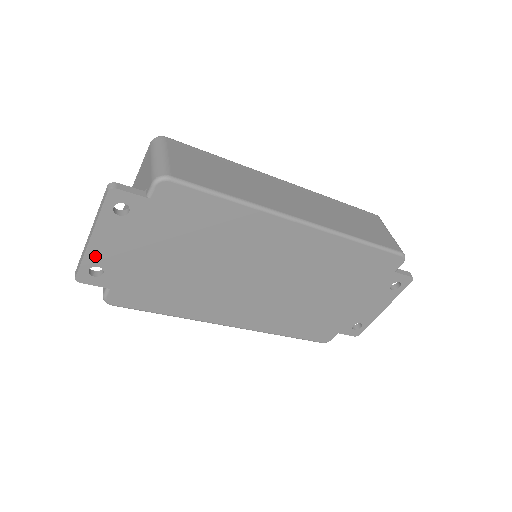
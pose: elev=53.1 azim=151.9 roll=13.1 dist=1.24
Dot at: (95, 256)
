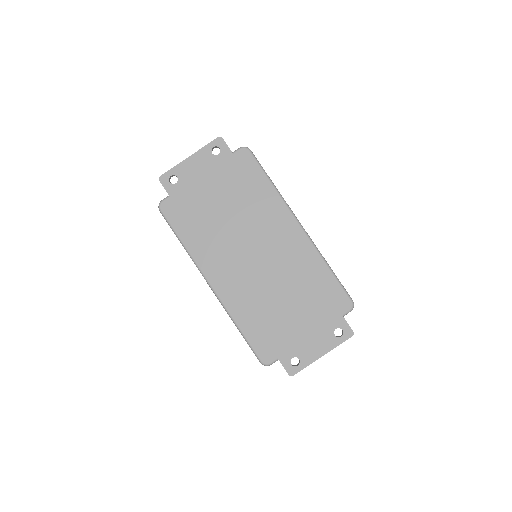
Dot at: (181, 169)
